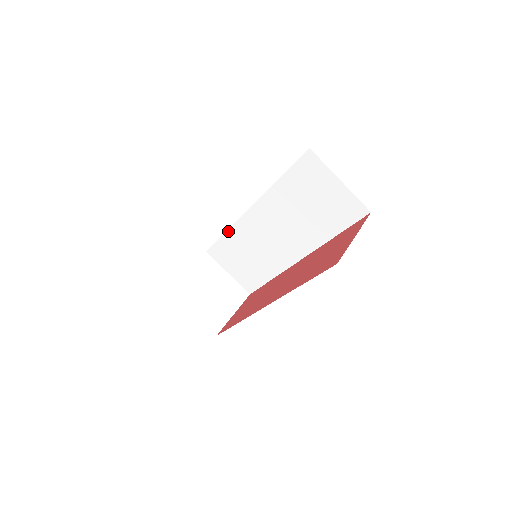
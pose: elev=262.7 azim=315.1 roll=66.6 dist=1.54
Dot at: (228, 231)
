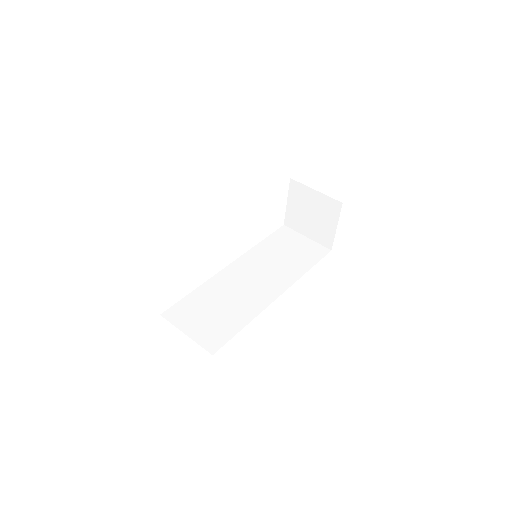
Dot at: (201, 286)
